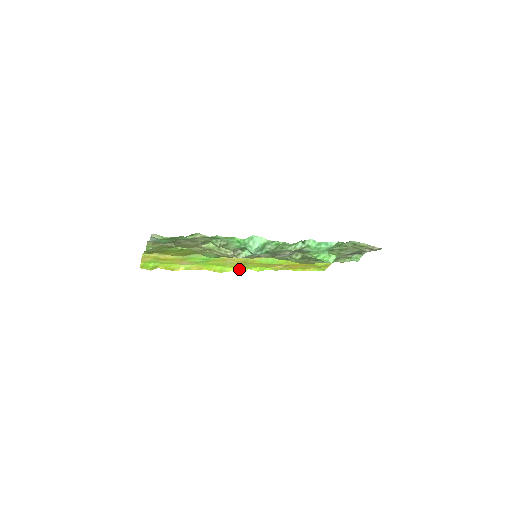
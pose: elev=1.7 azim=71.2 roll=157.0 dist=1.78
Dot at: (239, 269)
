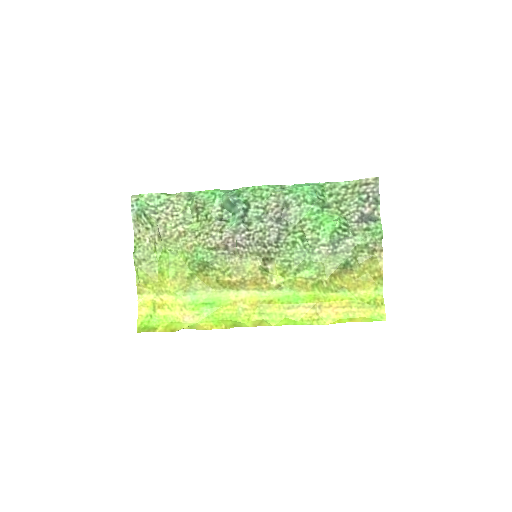
Dot at: (258, 323)
